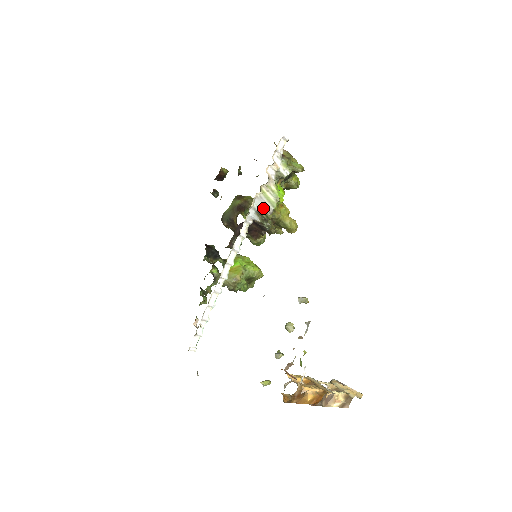
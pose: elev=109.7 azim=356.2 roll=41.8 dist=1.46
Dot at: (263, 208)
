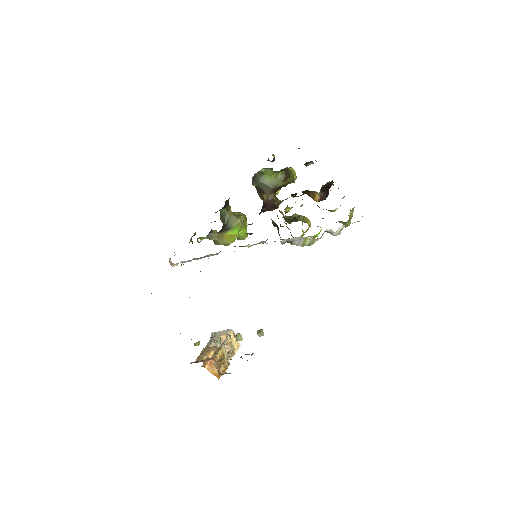
Dot at: (295, 241)
